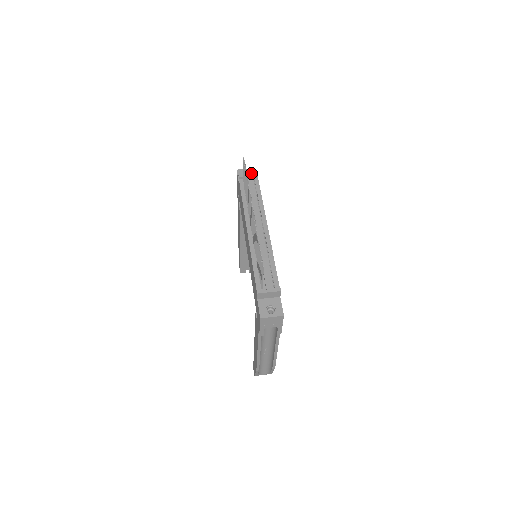
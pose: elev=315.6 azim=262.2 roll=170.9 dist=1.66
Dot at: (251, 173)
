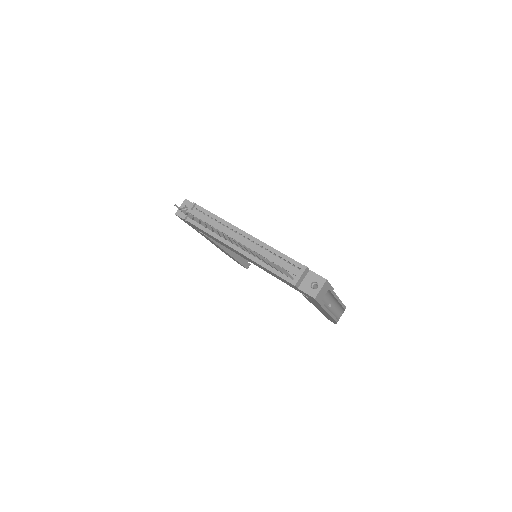
Dot at: (187, 206)
